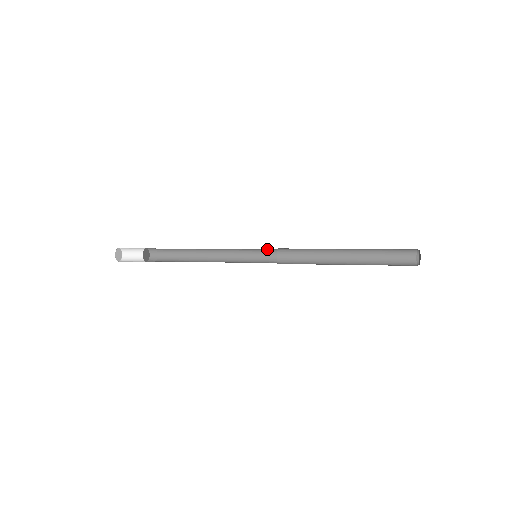
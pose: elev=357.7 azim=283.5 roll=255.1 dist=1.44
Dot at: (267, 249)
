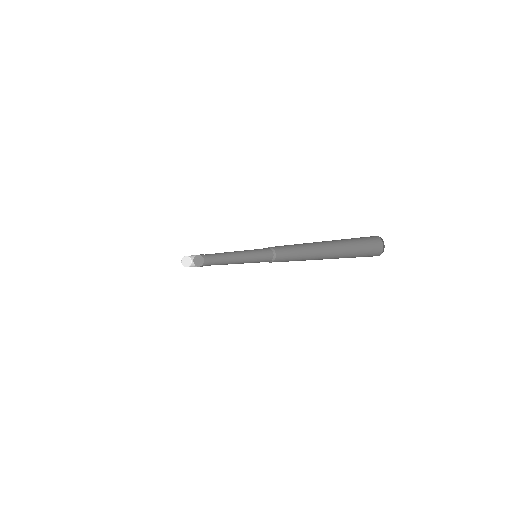
Dot at: (264, 249)
